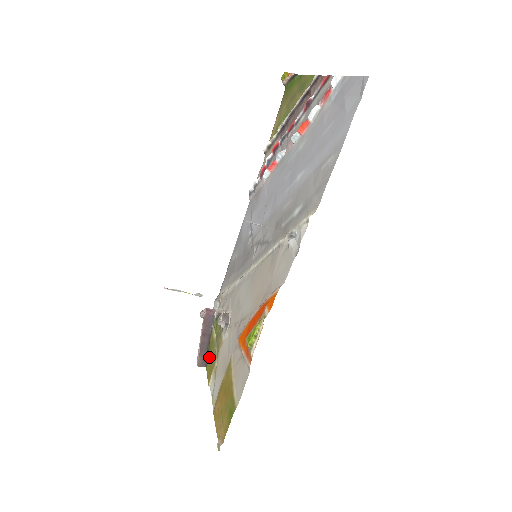
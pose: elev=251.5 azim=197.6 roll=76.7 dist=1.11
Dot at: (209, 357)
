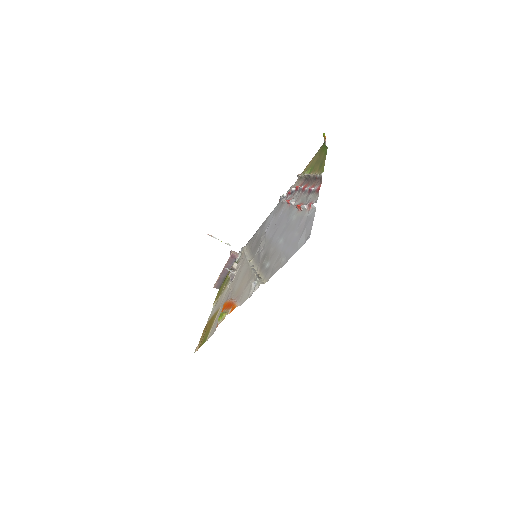
Dot at: (222, 286)
